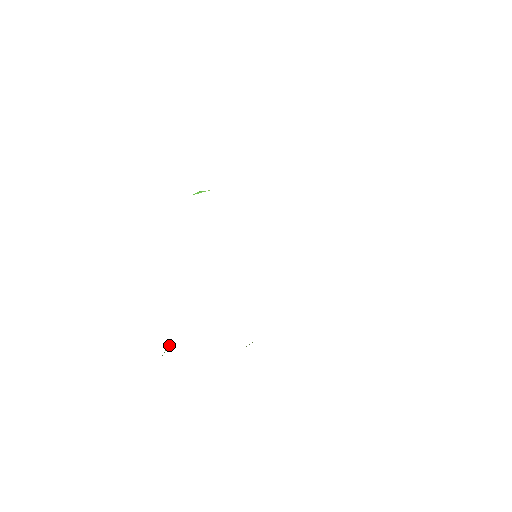
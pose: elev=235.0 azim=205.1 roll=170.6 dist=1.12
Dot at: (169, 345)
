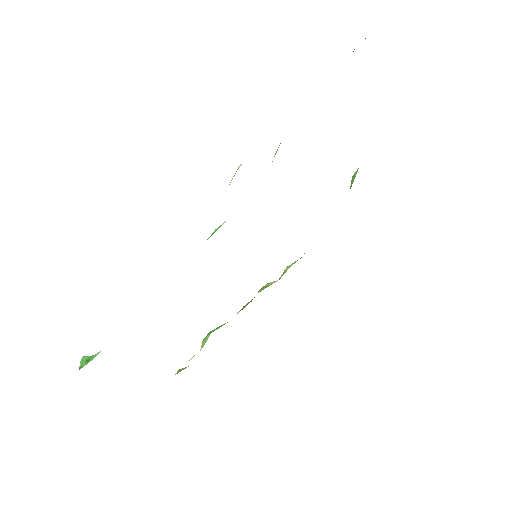
Dot at: (86, 356)
